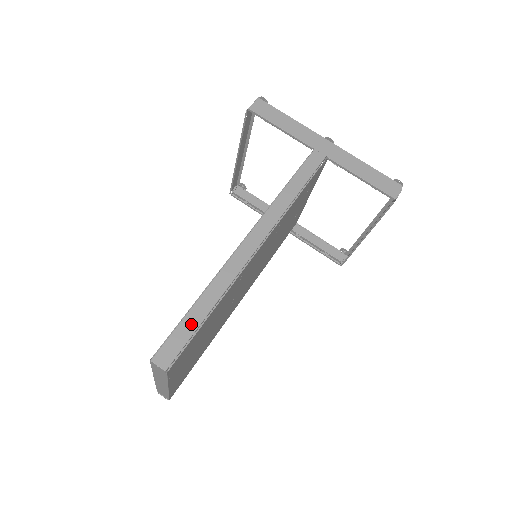
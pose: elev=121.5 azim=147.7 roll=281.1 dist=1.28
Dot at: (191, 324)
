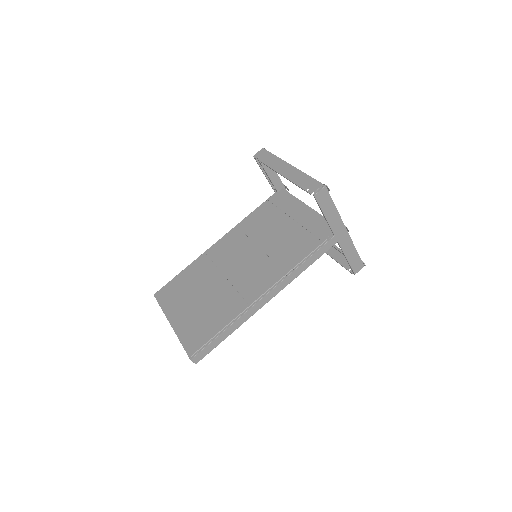
Dot at: (216, 343)
